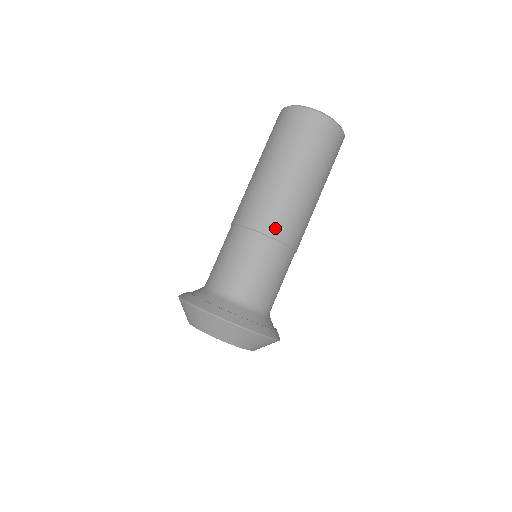
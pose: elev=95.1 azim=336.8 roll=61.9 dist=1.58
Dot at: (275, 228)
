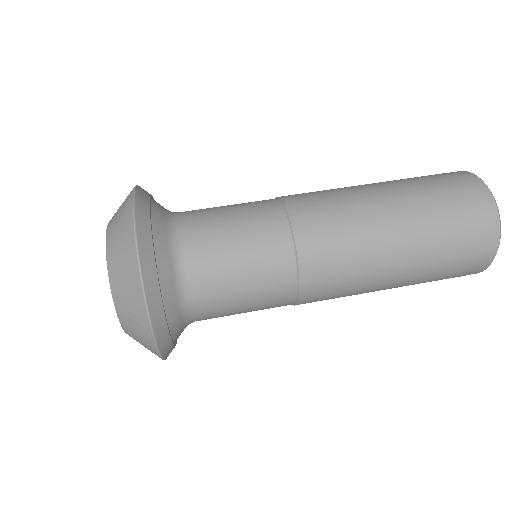
Dot at: (308, 228)
